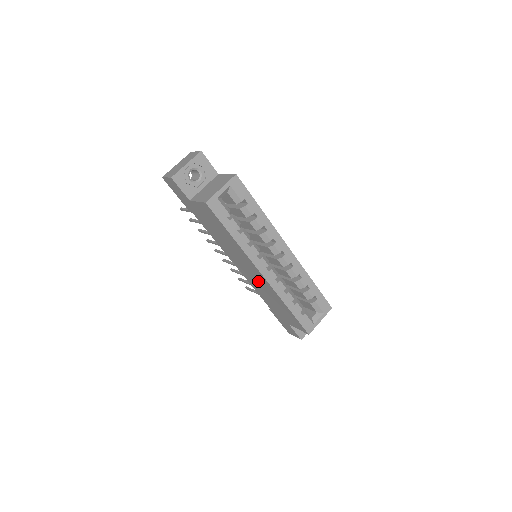
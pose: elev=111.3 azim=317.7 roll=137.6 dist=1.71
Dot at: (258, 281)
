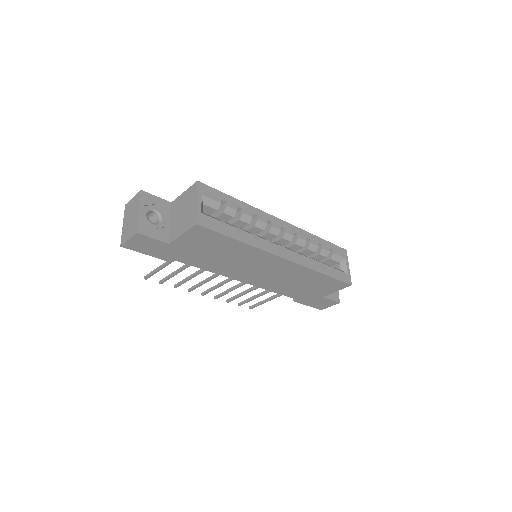
Dot at: (278, 274)
